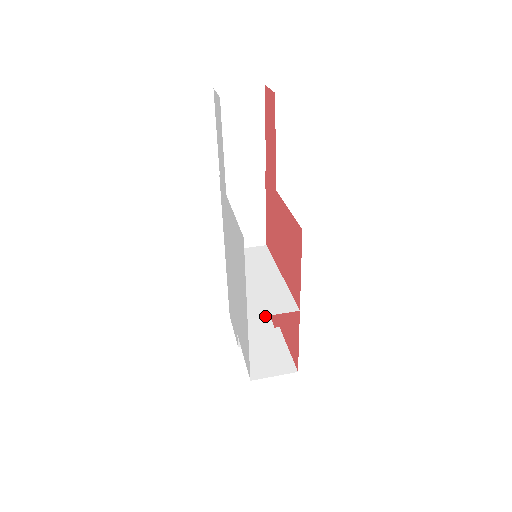
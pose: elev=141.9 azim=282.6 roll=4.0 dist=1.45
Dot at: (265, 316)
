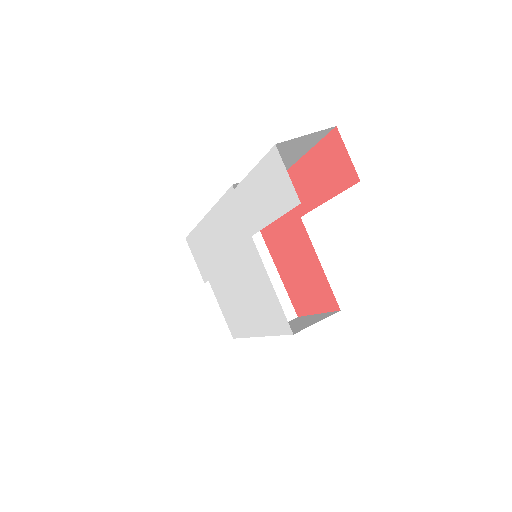
Dot at: occluded
